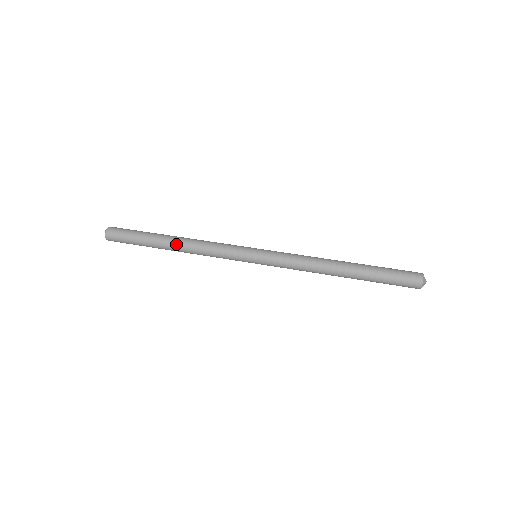
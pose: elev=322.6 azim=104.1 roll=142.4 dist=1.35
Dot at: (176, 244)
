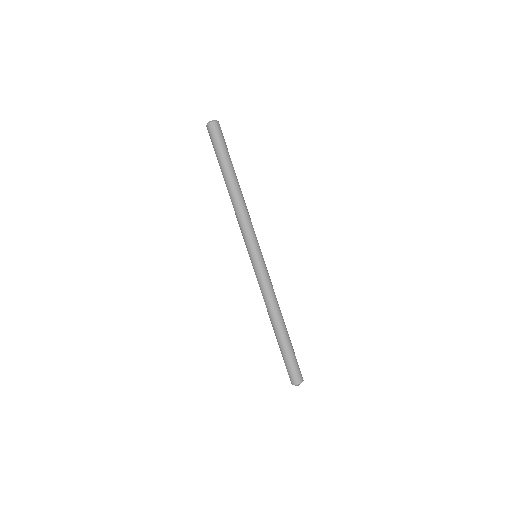
Dot at: (230, 190)
